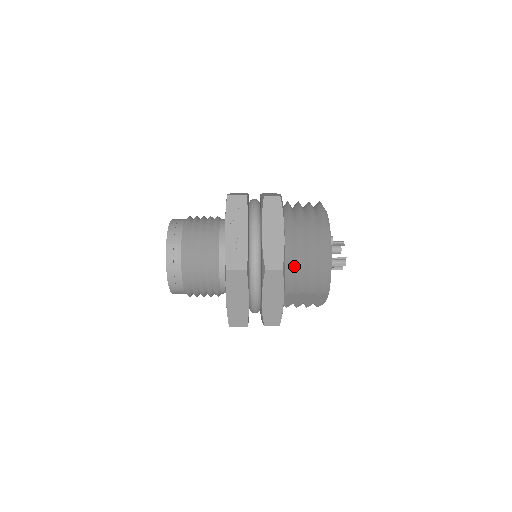
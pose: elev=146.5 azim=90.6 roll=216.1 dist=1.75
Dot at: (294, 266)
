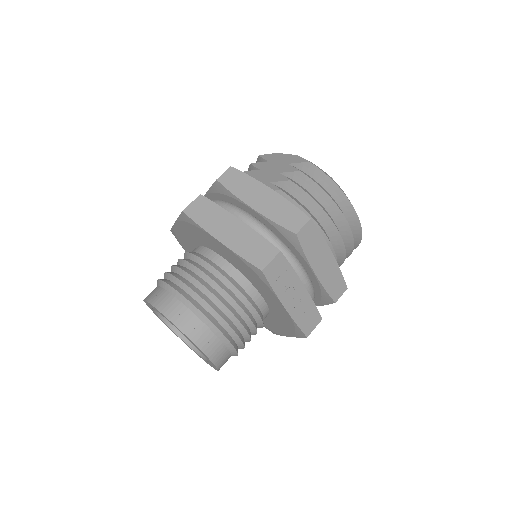
Dot at: occluded
